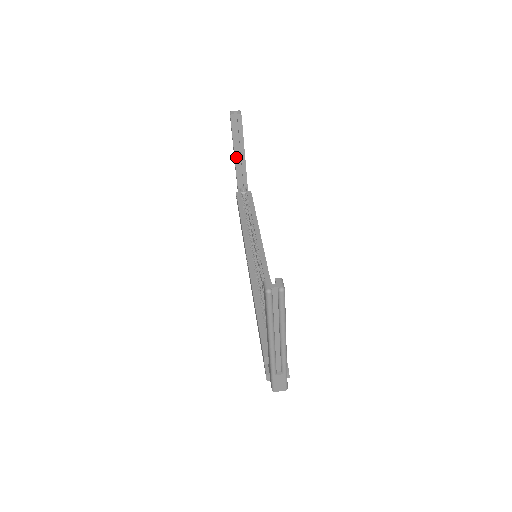
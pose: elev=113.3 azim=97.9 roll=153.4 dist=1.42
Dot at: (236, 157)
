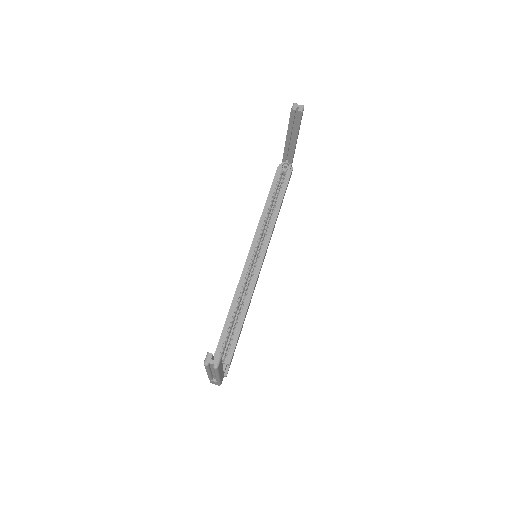
Dot at: (287, 140)
